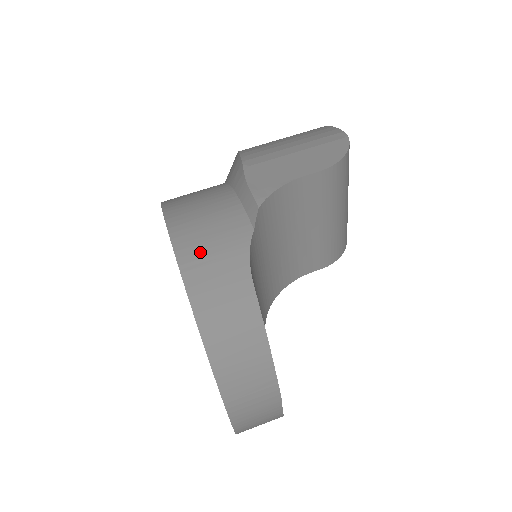
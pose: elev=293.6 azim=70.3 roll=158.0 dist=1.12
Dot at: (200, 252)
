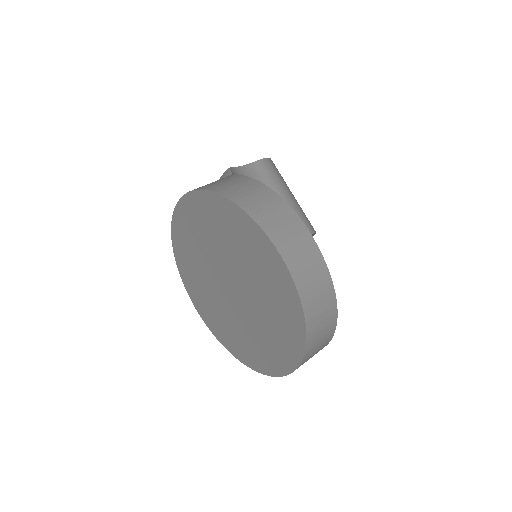
Dot at: occluded
